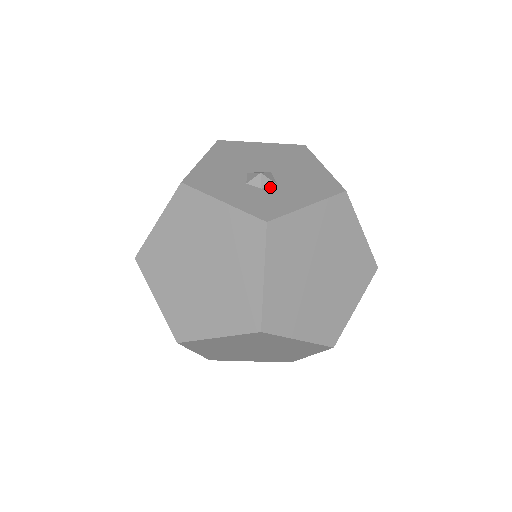
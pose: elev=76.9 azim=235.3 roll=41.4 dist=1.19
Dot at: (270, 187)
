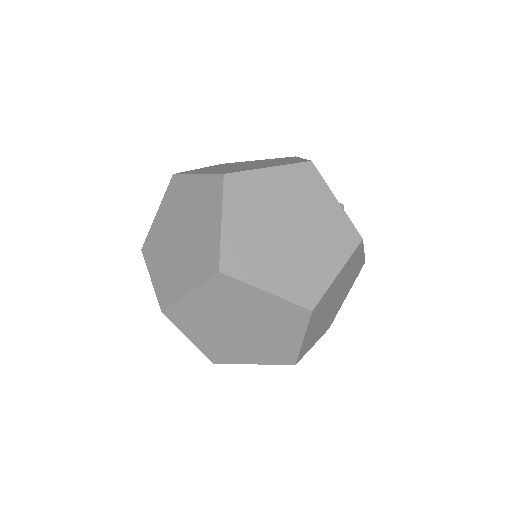
Dot at: occluded
